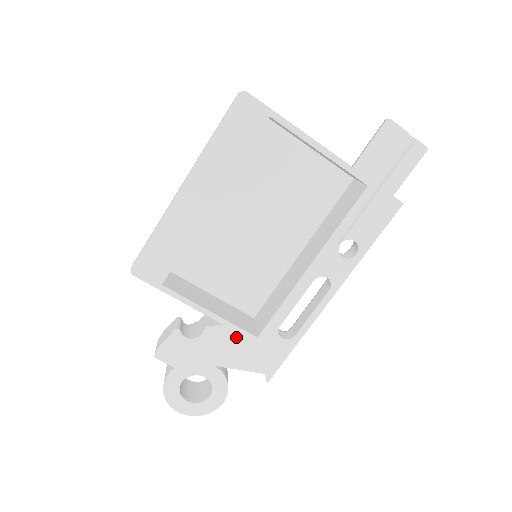
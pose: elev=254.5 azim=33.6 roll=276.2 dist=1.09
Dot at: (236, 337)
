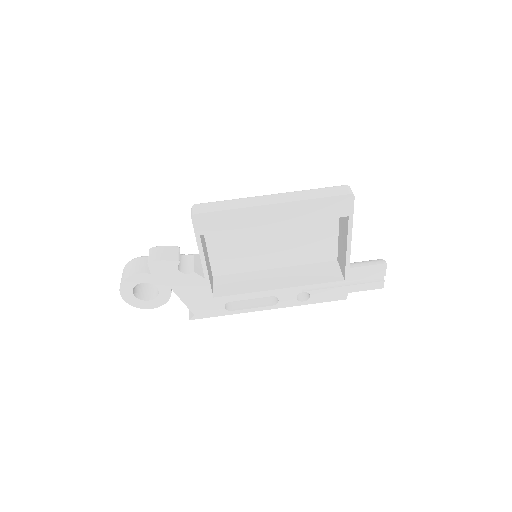
Dot at: (203, 289)
